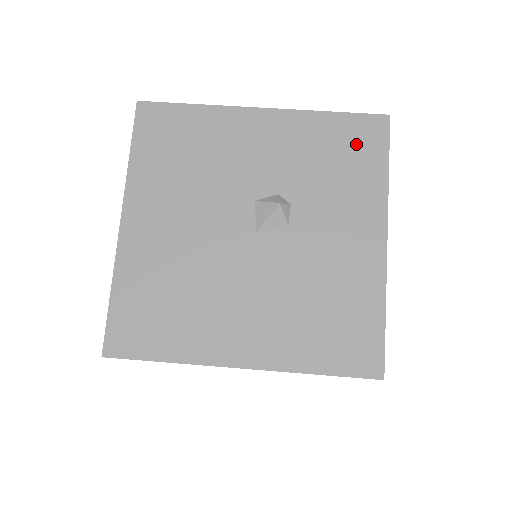
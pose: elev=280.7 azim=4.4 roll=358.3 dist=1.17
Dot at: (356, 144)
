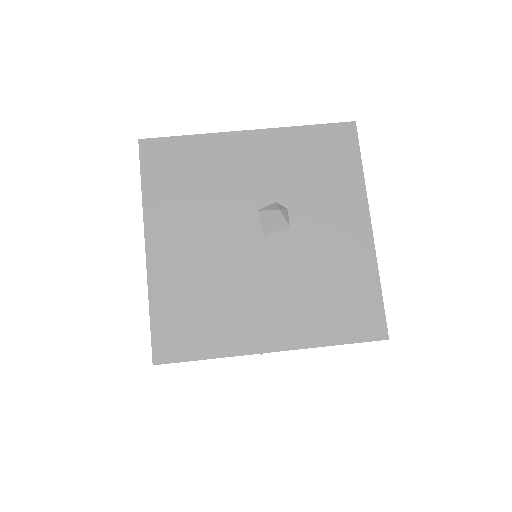
Dot at: (332, 150)
